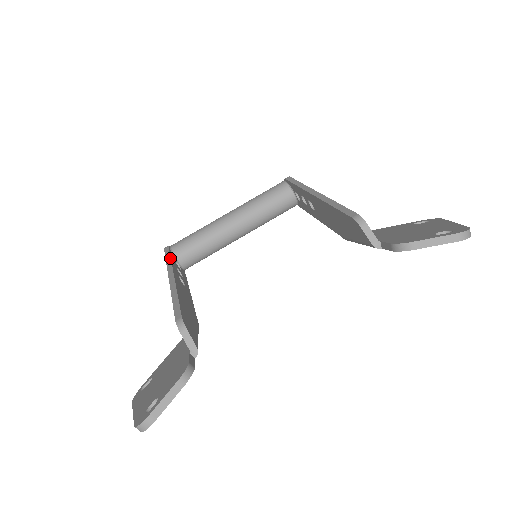
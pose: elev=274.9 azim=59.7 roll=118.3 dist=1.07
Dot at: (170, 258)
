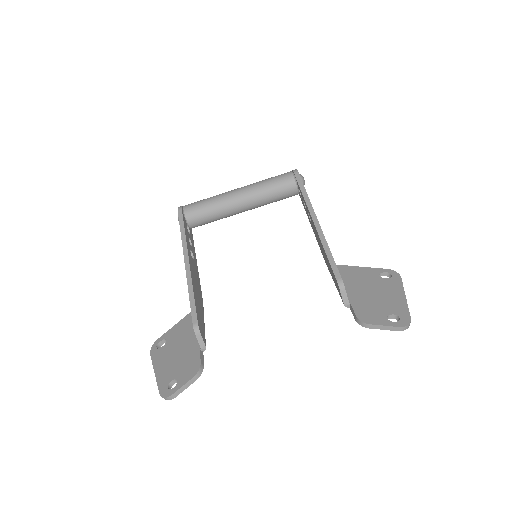
Dot at: (184, 231)
